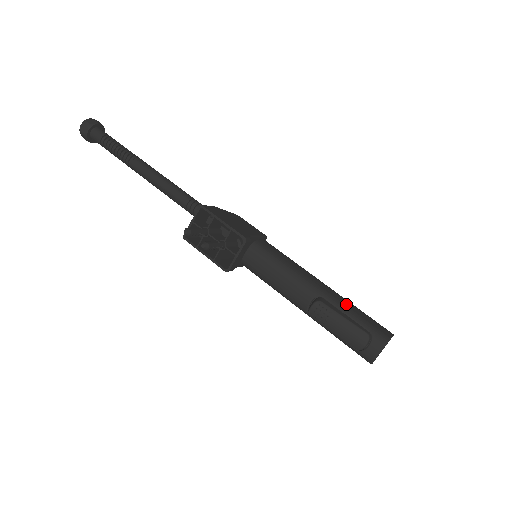
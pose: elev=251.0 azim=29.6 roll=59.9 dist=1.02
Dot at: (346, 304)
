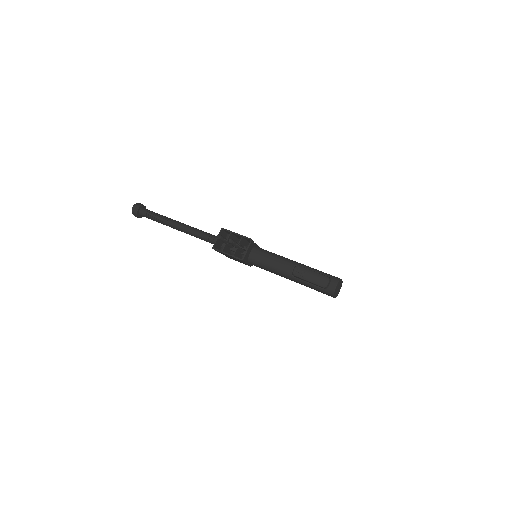
Dot at: (313, 268)
